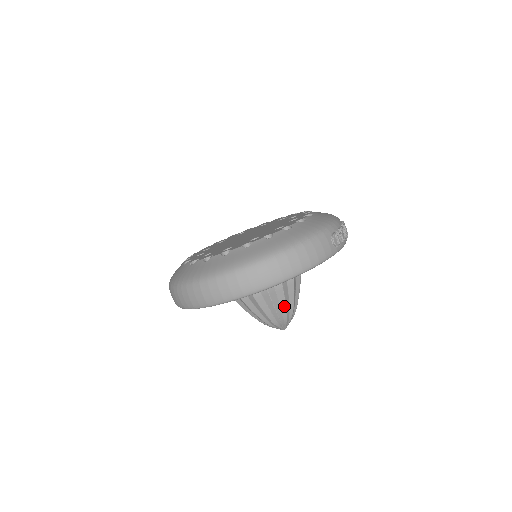
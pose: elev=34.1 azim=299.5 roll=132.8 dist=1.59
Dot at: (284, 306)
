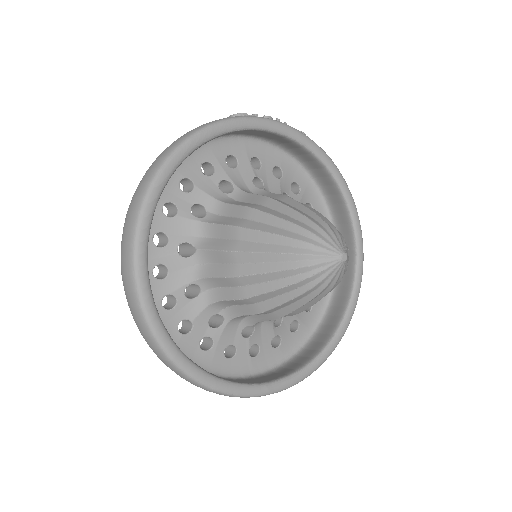
Dot at: (281, 222)
